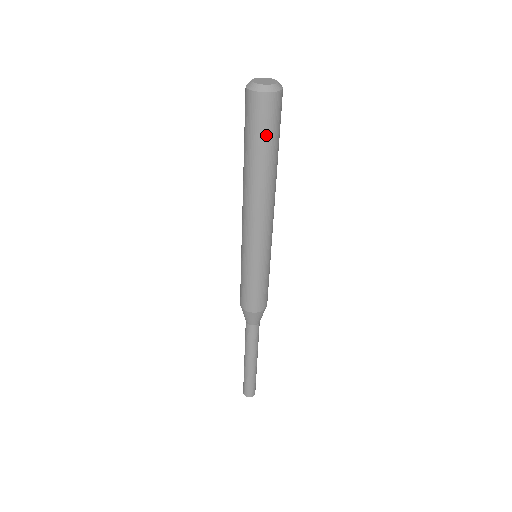
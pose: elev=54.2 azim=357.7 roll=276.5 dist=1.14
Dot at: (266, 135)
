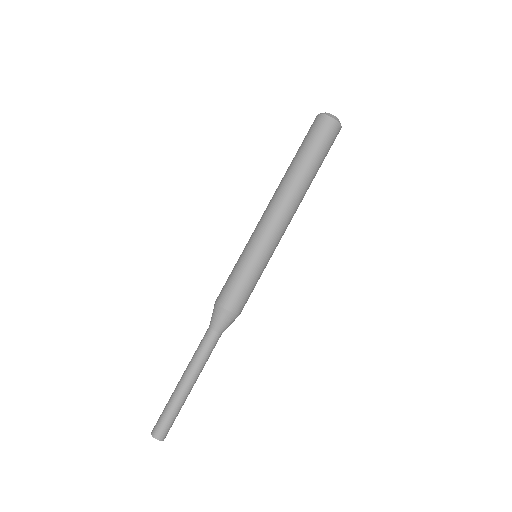
Dot at: (312, 143)
